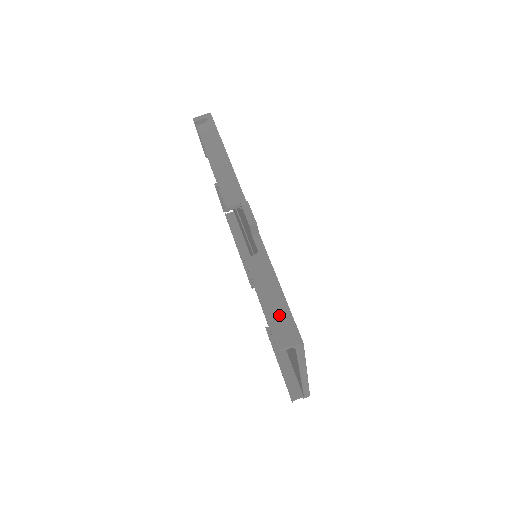
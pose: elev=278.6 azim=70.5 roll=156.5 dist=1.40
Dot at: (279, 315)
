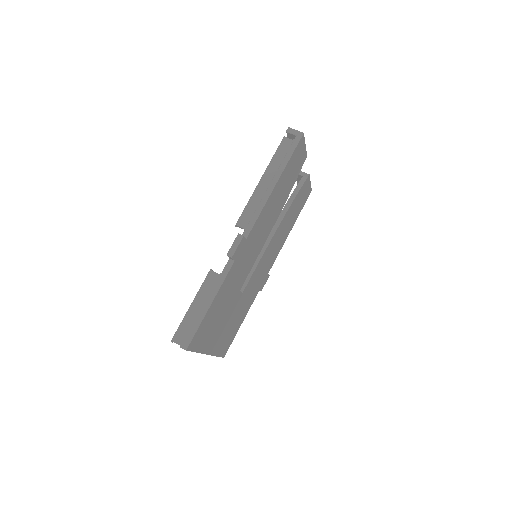
Dot at: (191, 322)
